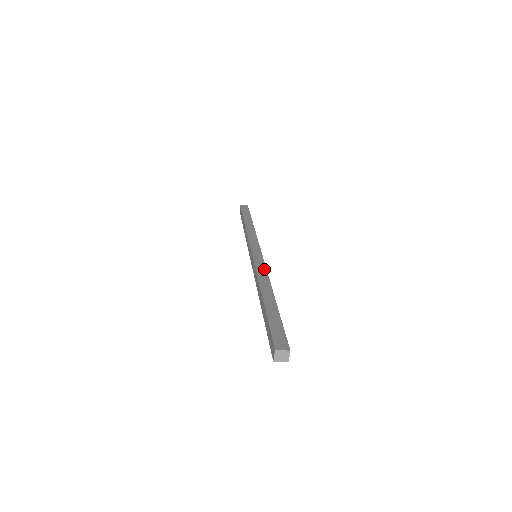
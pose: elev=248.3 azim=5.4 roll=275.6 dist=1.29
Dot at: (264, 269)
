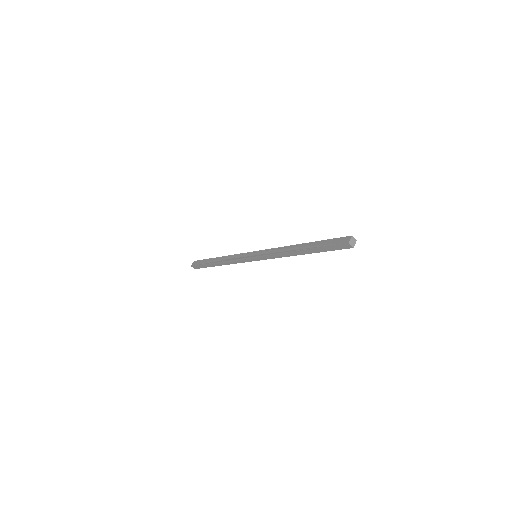
Dot at: (274, 249)
